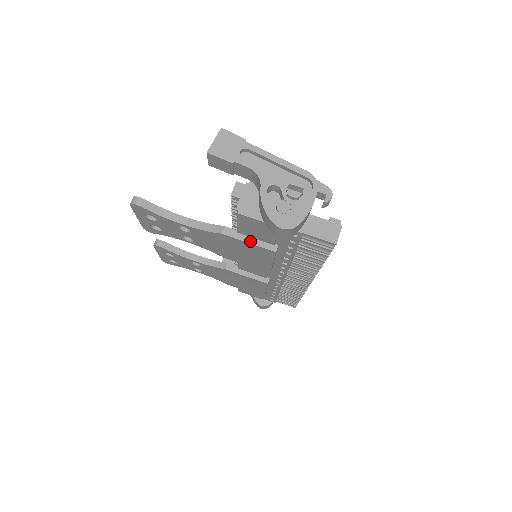
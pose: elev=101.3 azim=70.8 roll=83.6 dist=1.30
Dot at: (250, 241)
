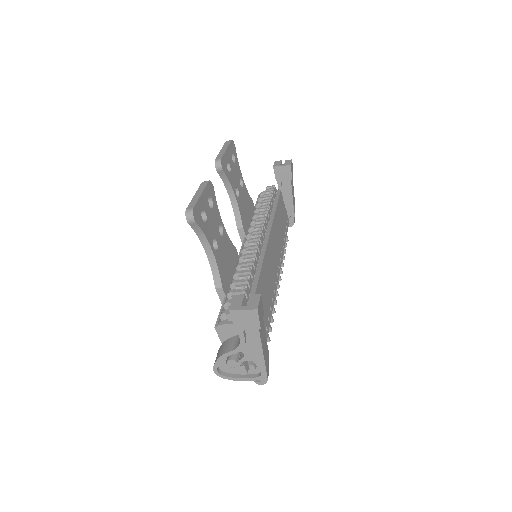
Dot at: occluded
